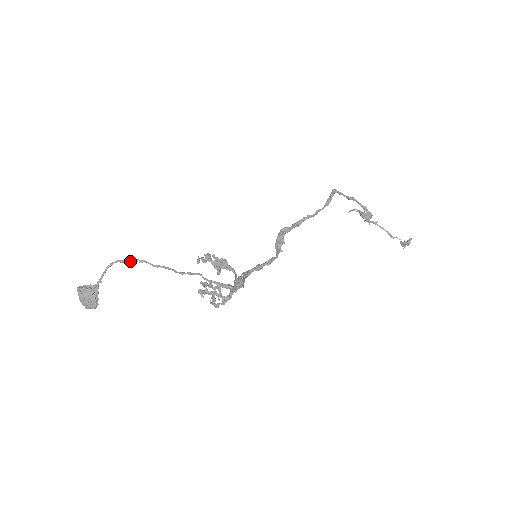
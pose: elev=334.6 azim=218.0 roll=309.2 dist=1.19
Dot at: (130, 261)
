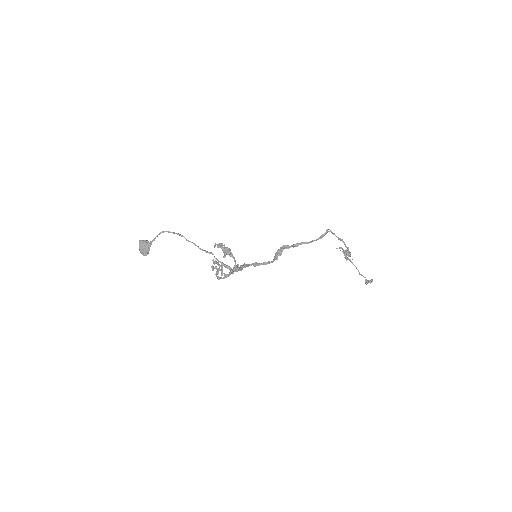
Dot at: (174, 233)
